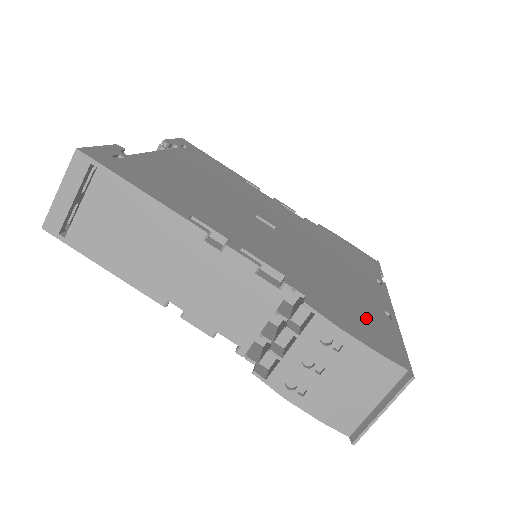
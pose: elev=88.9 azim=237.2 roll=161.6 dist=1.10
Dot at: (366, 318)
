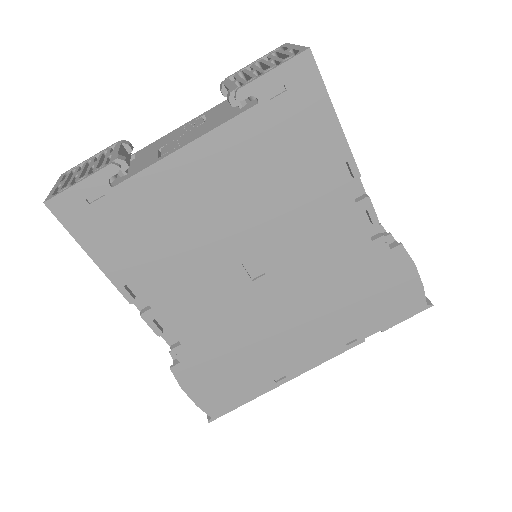
Dot at: (235, 381)
